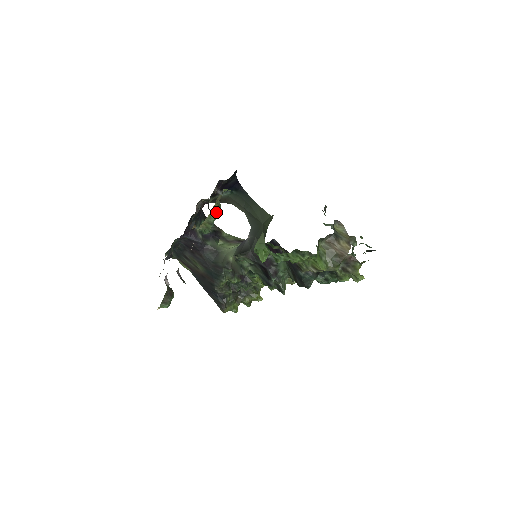
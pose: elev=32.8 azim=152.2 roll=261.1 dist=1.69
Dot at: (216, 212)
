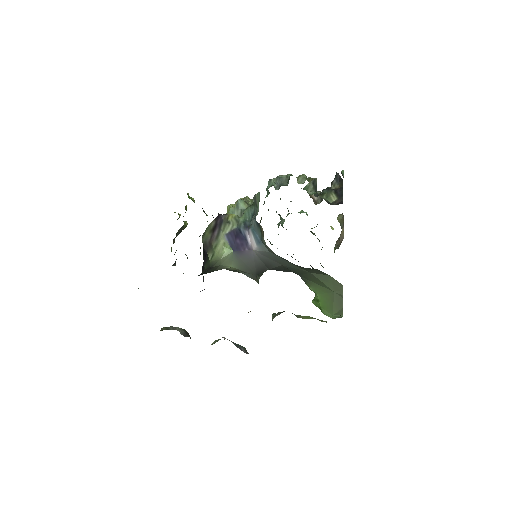
Dot at: occluded
